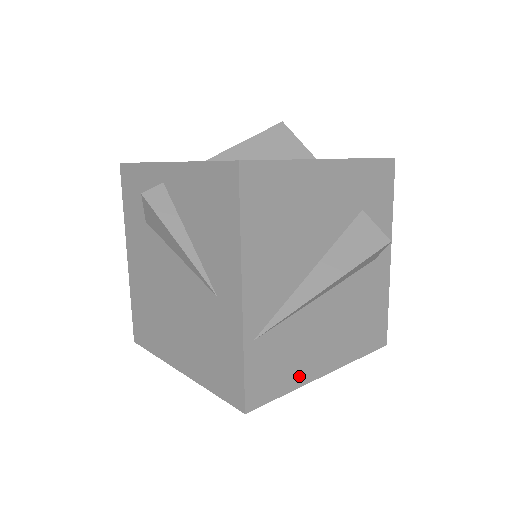
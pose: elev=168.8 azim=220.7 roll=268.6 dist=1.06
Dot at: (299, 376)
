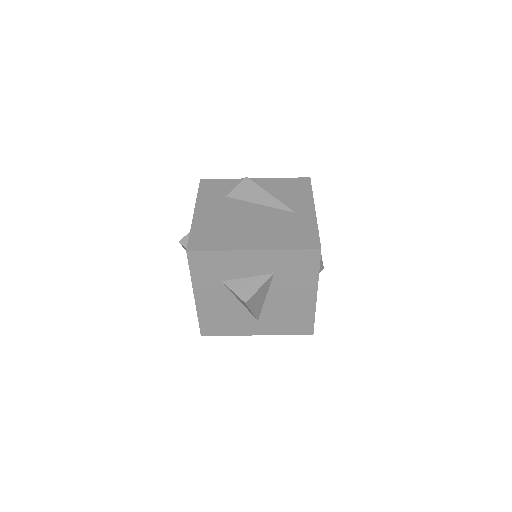
Dot at: occluded
